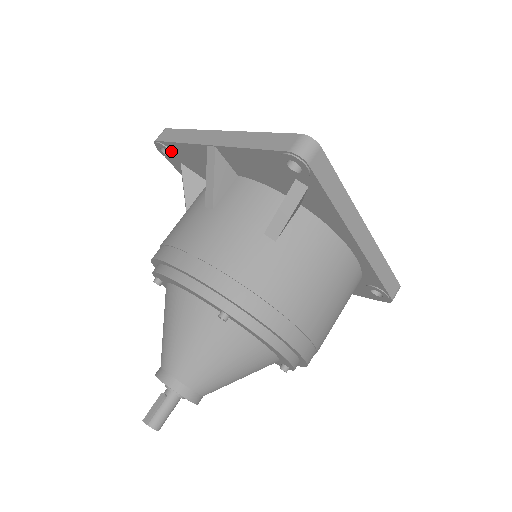
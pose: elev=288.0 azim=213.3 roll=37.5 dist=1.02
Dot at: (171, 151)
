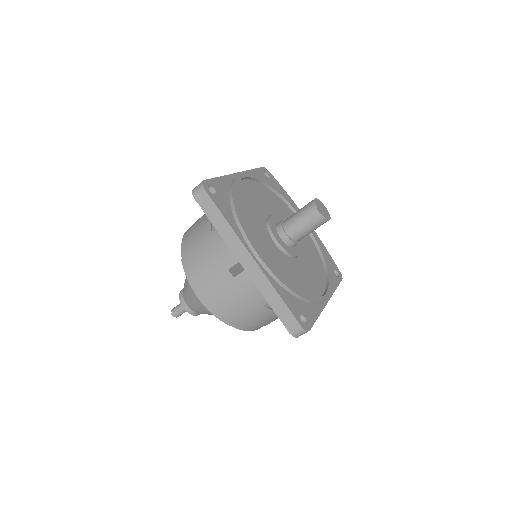
Dot at: occluded
